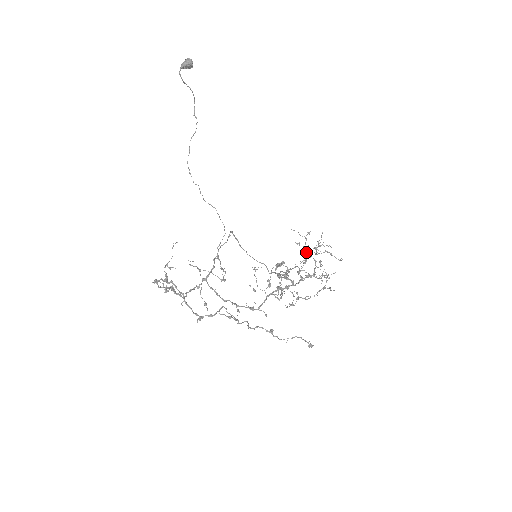
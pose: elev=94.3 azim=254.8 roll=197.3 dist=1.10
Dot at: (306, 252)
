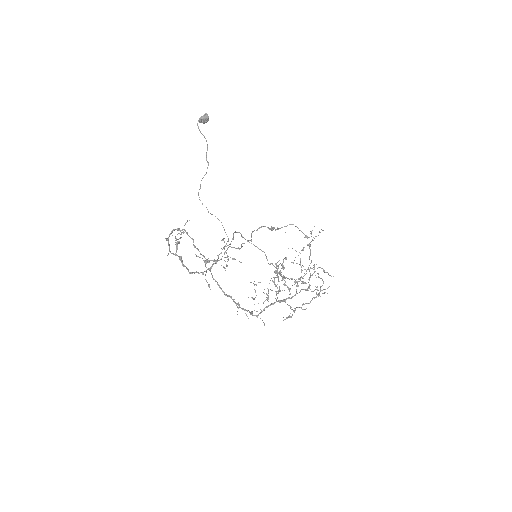
Dot at: occluded
